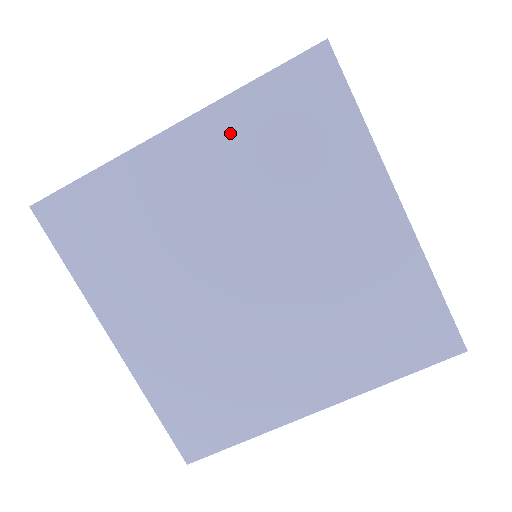
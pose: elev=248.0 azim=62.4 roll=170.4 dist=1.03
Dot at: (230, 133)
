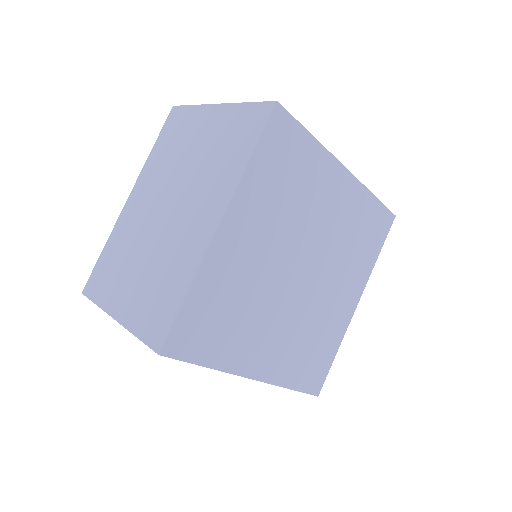
Dot at: (254, 198)
